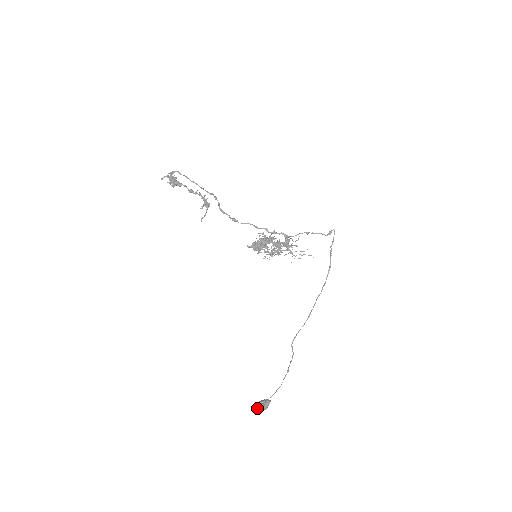
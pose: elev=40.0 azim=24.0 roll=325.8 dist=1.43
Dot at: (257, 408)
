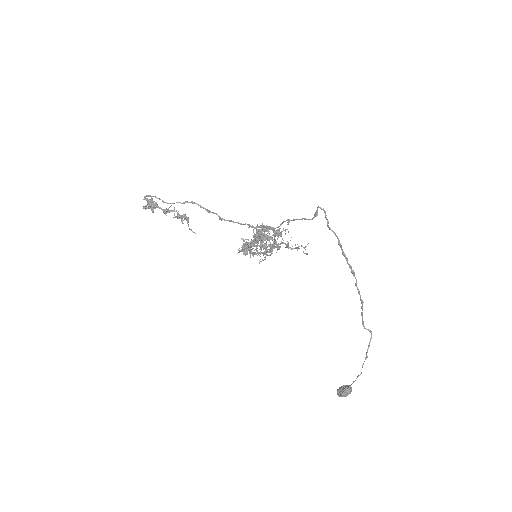
Dot at: (337, 394)
